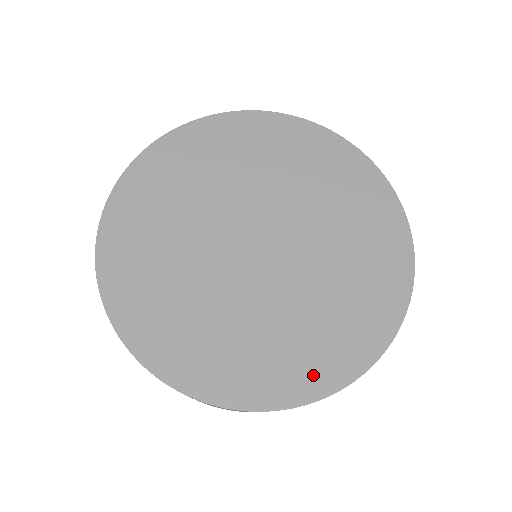
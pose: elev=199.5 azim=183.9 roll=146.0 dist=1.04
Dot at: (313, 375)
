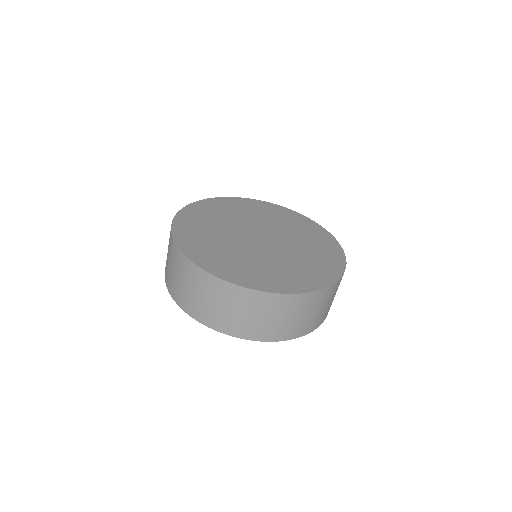
Dot at: (221, 269)
